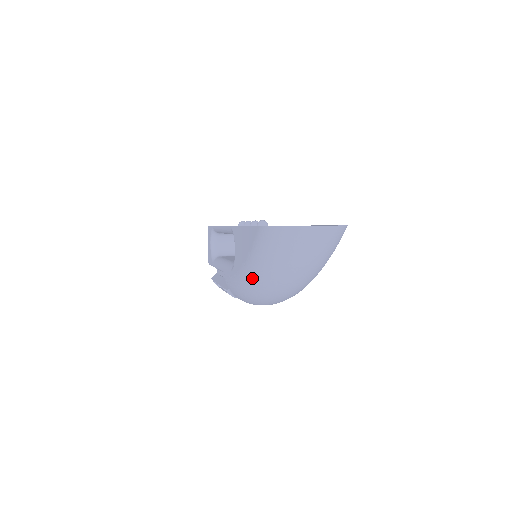
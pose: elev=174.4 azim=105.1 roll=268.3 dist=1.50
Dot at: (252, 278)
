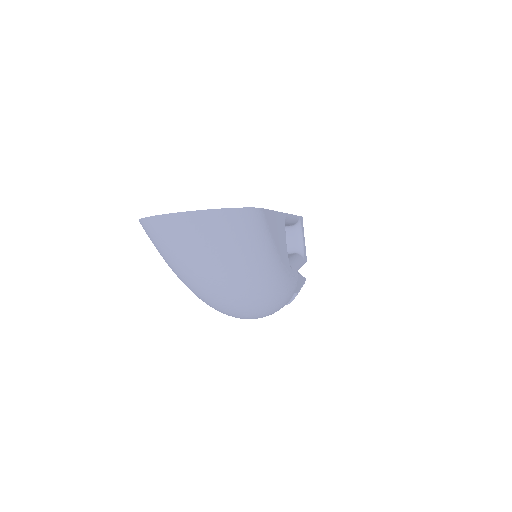
Dot at: occluded
